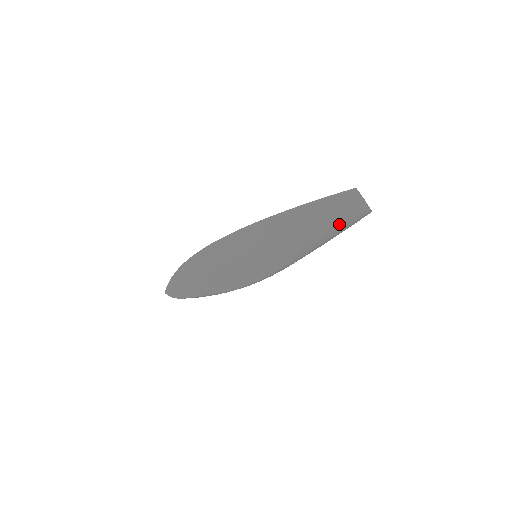
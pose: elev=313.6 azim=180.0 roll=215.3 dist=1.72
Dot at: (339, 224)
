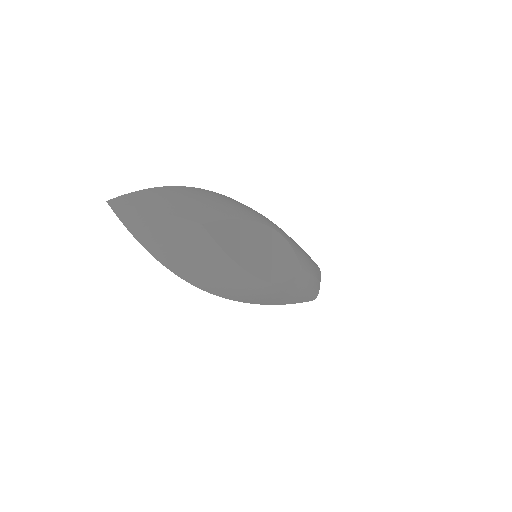
Dot at: (316, 281)
